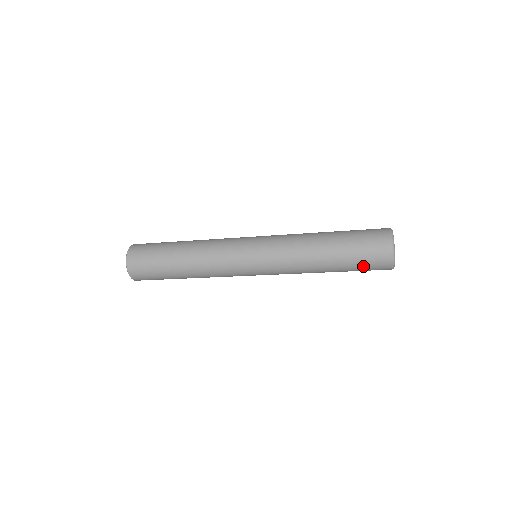
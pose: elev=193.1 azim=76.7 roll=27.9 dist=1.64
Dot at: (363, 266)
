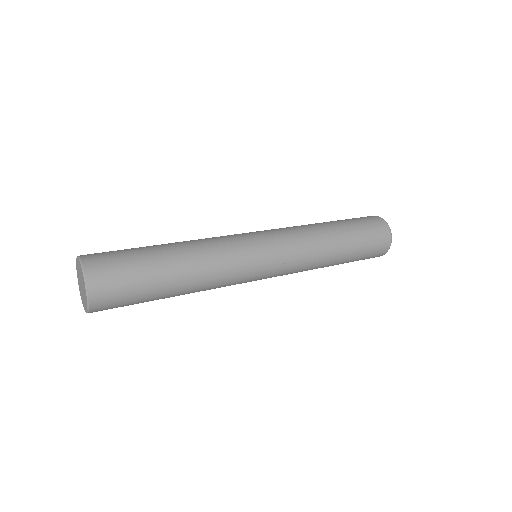
Dot at: (368, 252)
